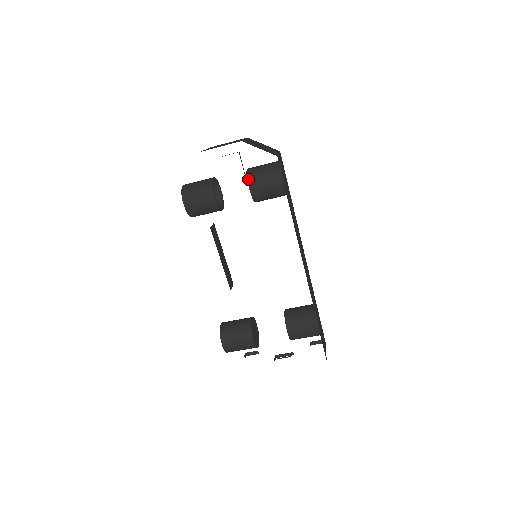
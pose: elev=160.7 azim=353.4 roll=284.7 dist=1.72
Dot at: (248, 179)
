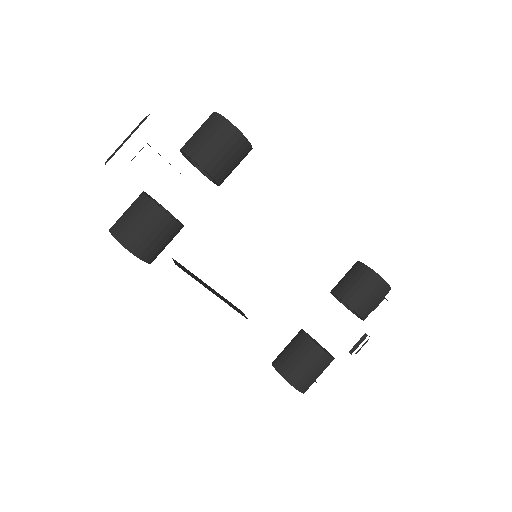
Dot at: (194, 159)
